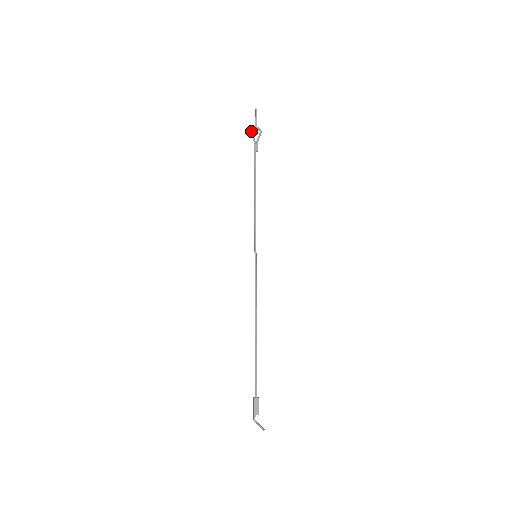
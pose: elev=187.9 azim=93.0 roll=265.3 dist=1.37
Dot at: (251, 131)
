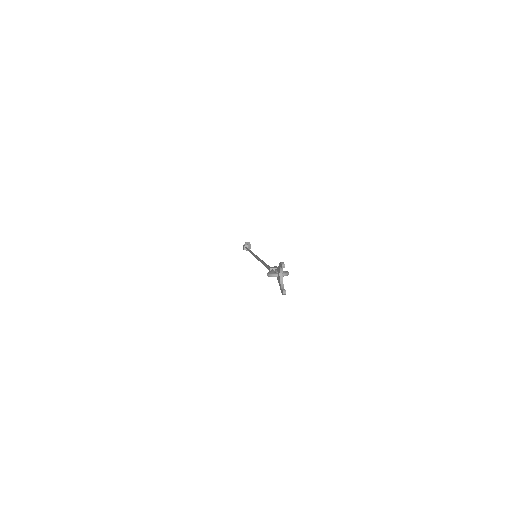
Dot at: occluded
